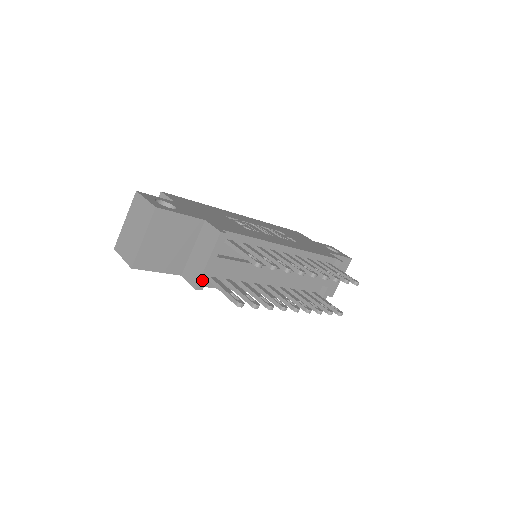
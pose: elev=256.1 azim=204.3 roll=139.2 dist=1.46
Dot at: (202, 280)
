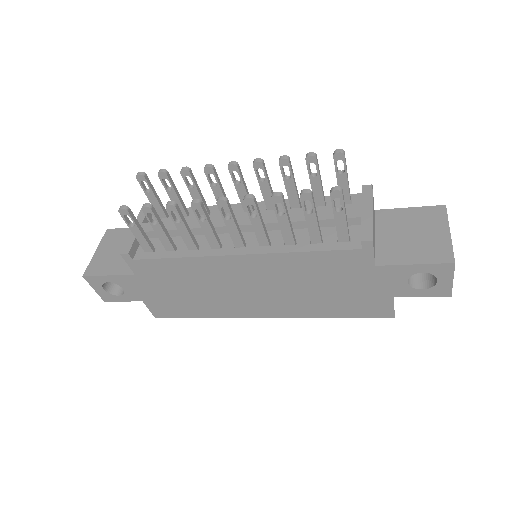
Dot at: (128, 245)
